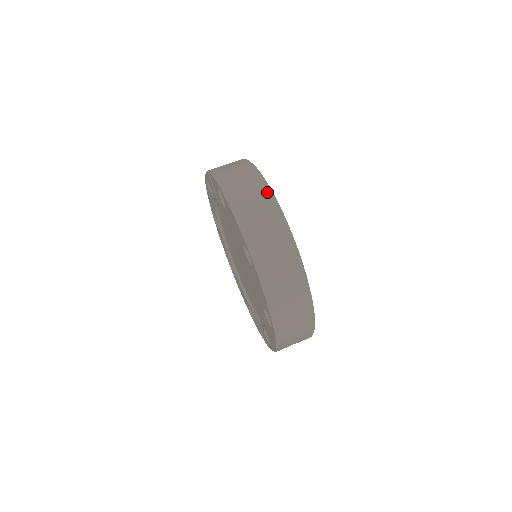
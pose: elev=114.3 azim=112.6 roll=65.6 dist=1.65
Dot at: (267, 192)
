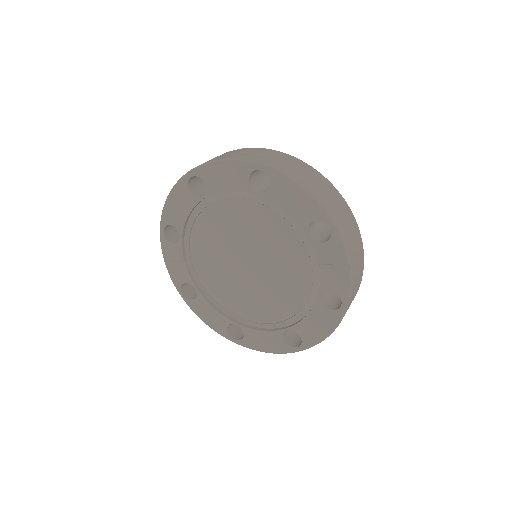
Dot at: occluded
